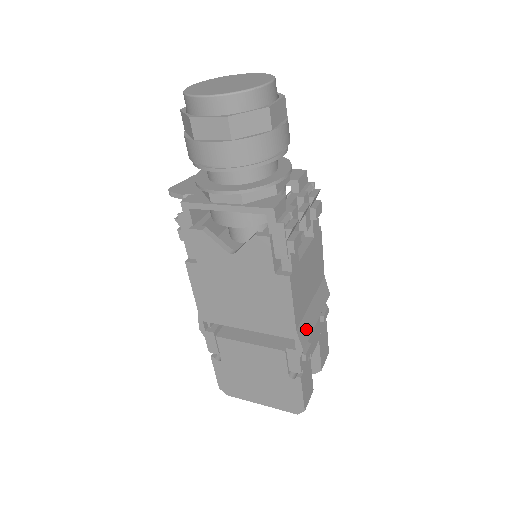
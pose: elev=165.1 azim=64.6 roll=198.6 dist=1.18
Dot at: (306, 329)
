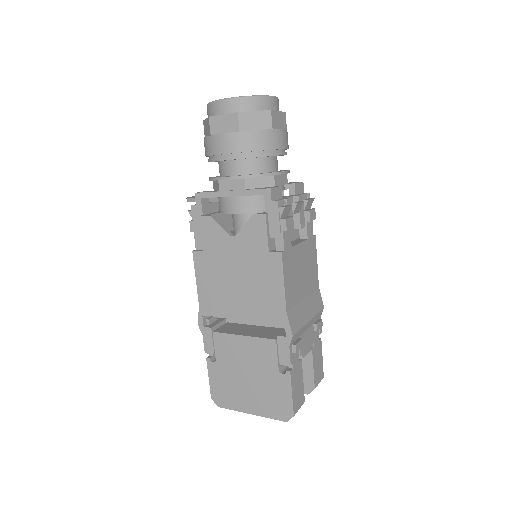
Dot at: (297, 319)
